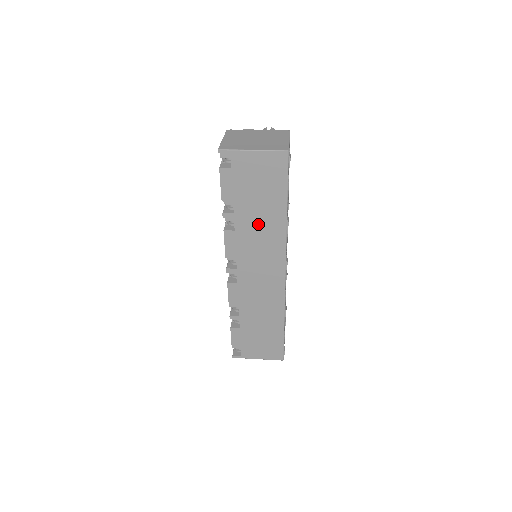
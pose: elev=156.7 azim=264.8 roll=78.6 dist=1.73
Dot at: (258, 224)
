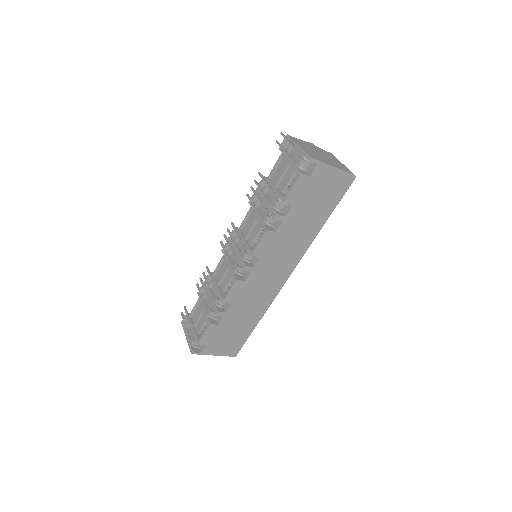
Dot at: (297, 231)
